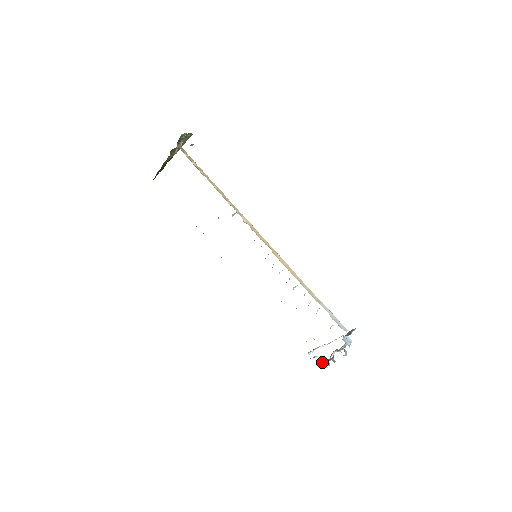
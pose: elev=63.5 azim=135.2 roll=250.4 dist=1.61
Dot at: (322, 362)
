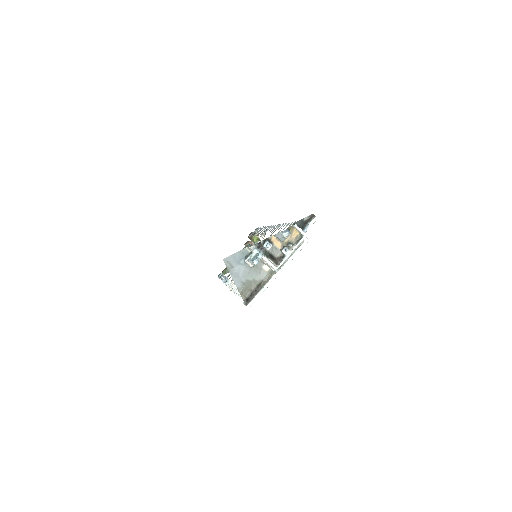
Dot at: (252, 253)
